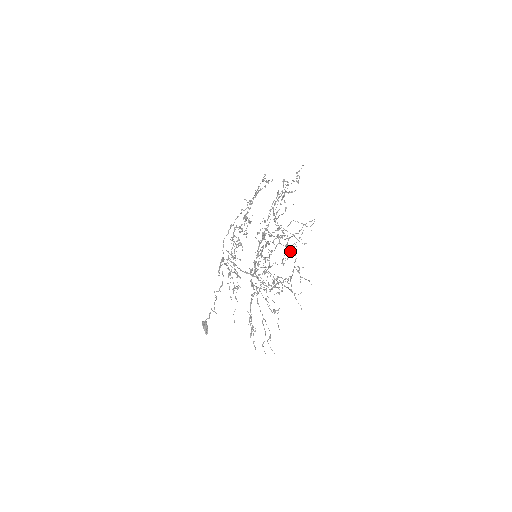
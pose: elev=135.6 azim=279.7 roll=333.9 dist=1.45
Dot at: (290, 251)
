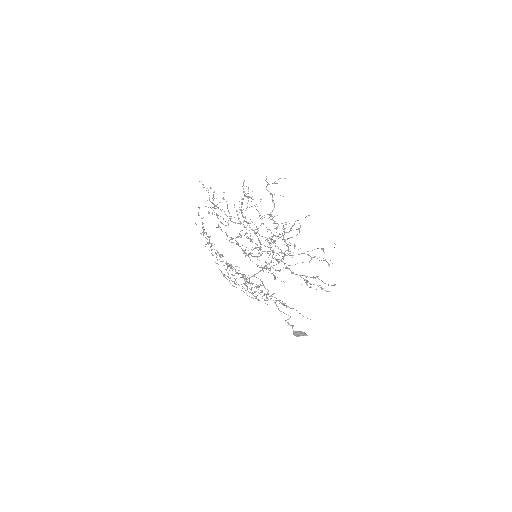
Dot at: occluded
